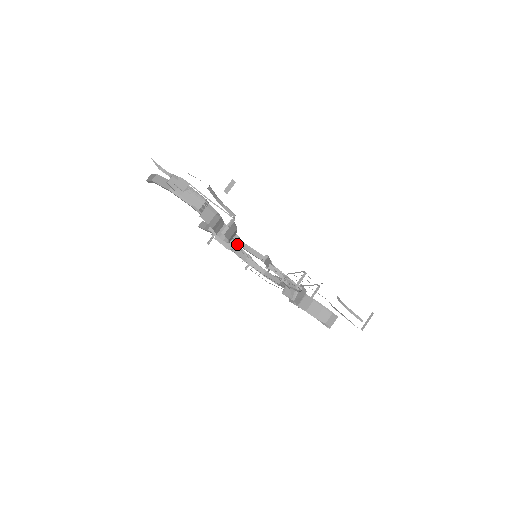
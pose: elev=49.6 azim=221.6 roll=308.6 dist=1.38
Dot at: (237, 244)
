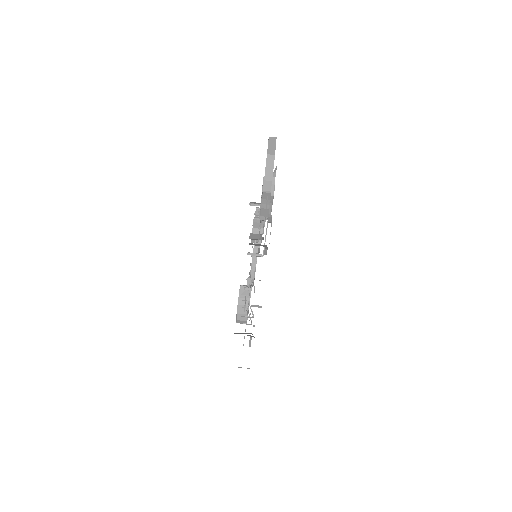
Dot at: occluded
